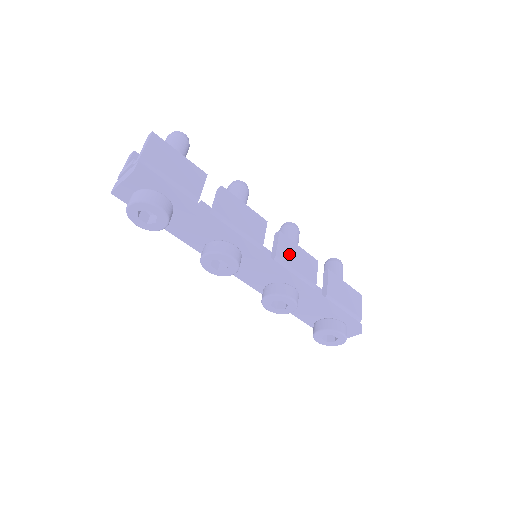
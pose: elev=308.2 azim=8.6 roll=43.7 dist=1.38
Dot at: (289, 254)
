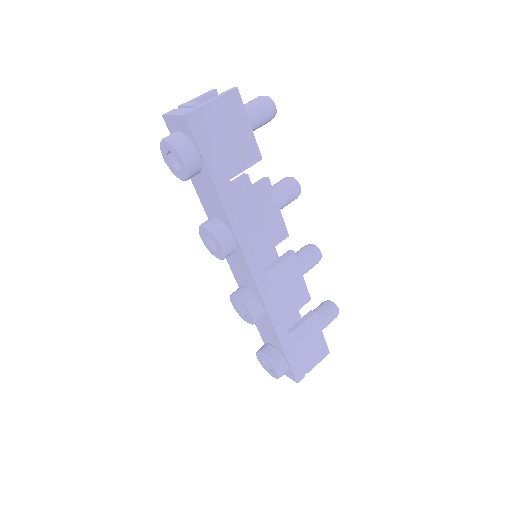
Dot at: (285, 277)
